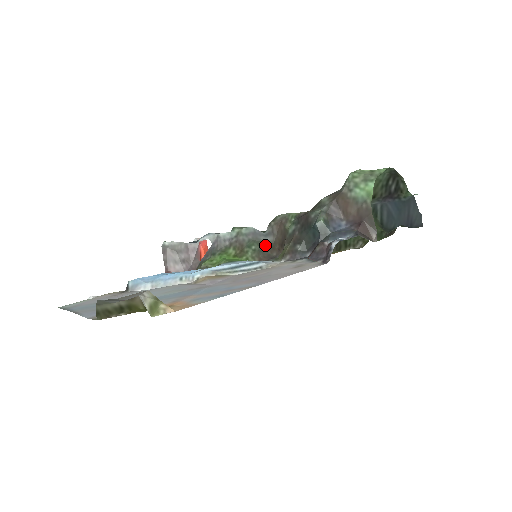
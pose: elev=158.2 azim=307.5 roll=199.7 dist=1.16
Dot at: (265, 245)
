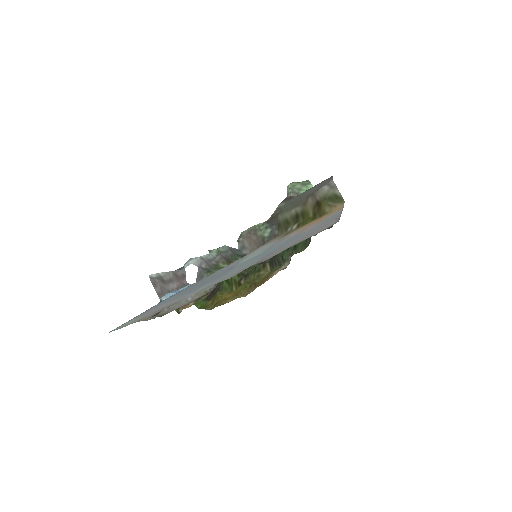
Dot at: occluded
